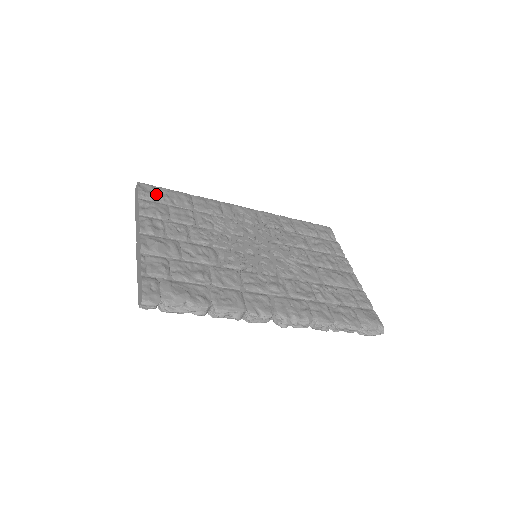
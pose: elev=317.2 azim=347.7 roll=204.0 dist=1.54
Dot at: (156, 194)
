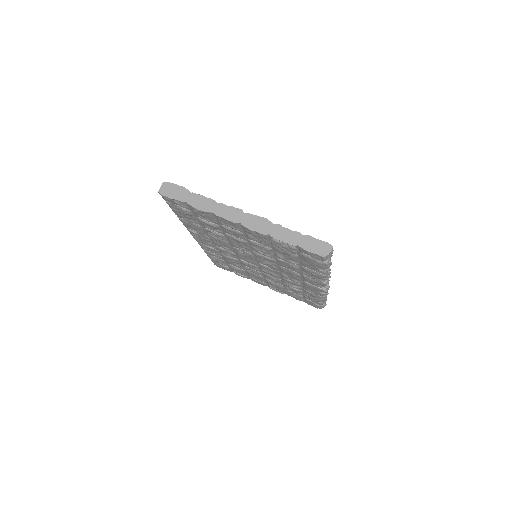
Dot at: occluded
